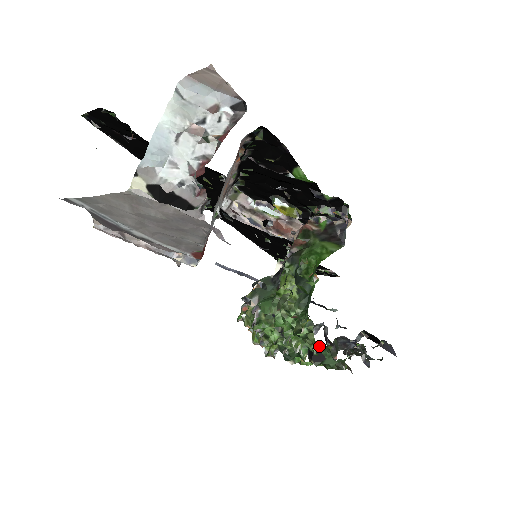
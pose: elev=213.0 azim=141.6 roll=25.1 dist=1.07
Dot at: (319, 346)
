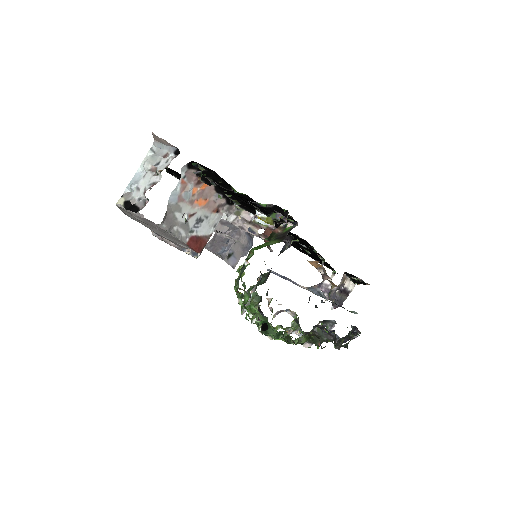
Dot at: (264, 318)
